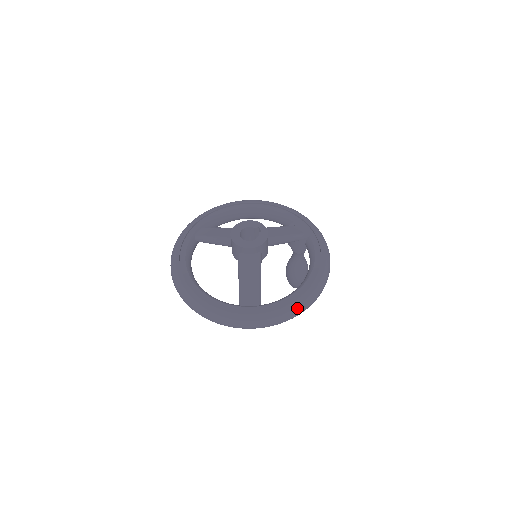
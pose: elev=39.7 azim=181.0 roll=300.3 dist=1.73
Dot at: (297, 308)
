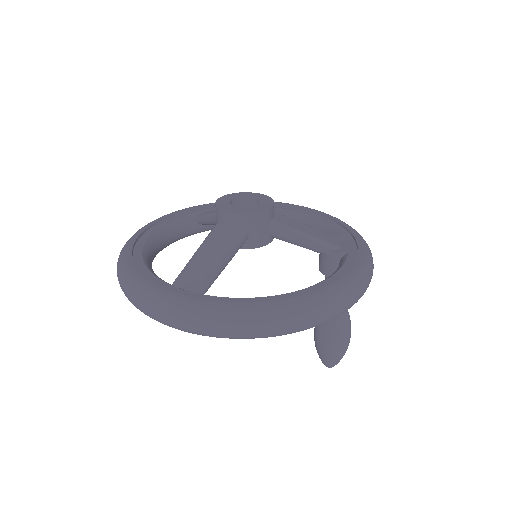
Dot at: (248, 316)
